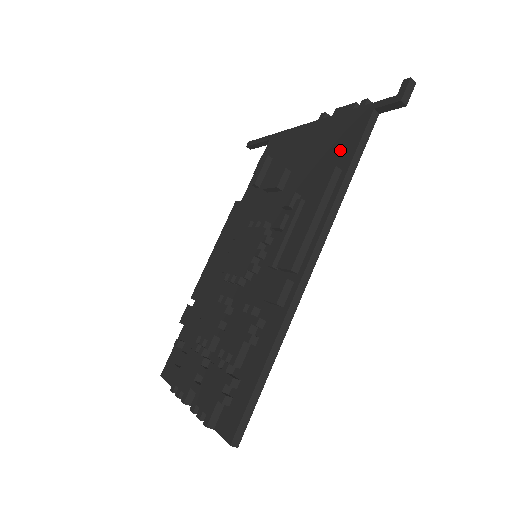
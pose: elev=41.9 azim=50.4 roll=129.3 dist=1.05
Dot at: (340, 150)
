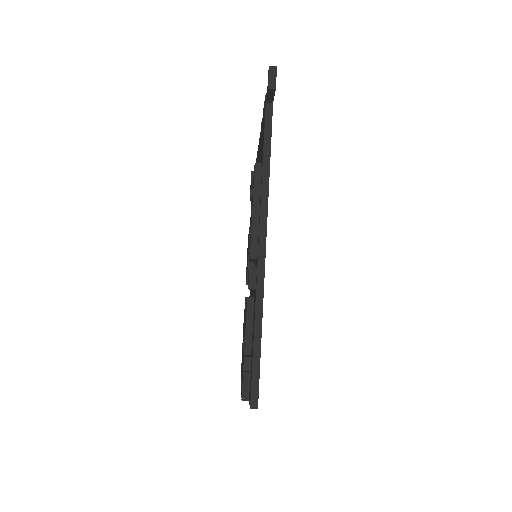
Dot at: (262, 147)
